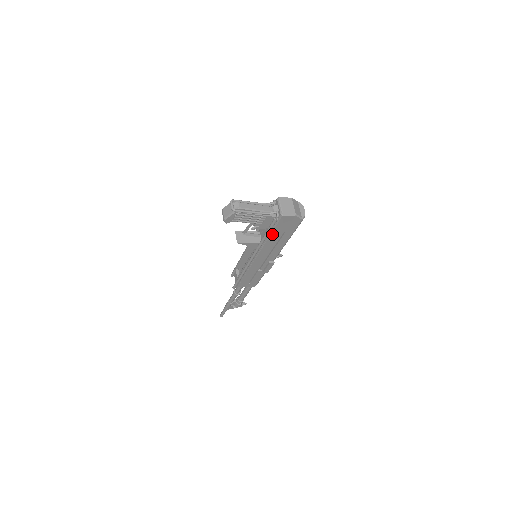
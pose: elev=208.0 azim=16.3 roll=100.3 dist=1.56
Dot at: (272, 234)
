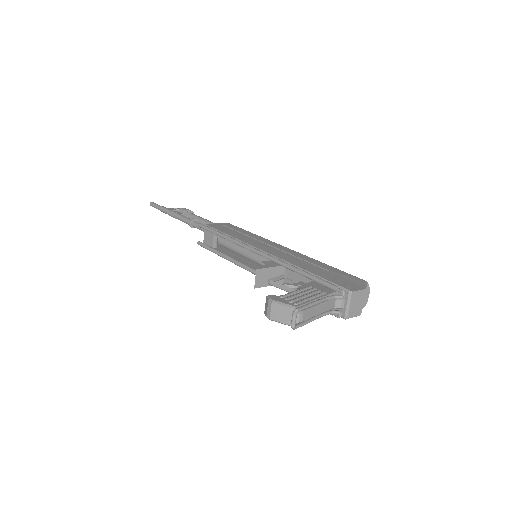
Dot at: occluded
